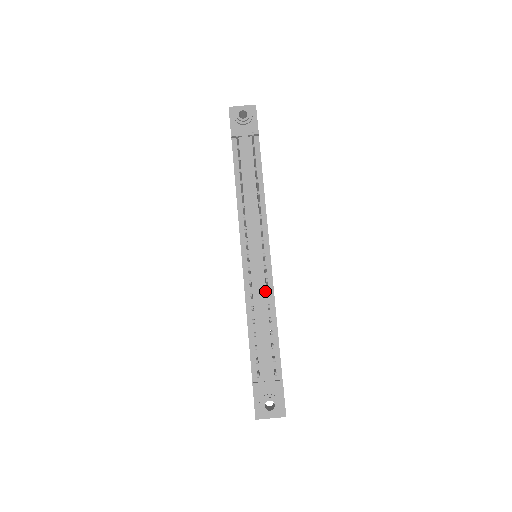
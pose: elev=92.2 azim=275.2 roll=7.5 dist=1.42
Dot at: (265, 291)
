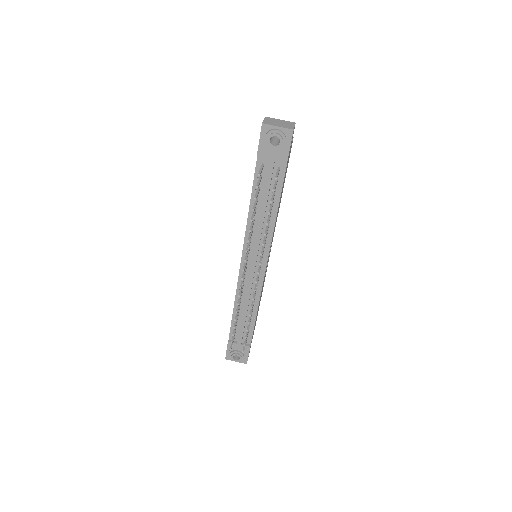
Dot at: occluded
